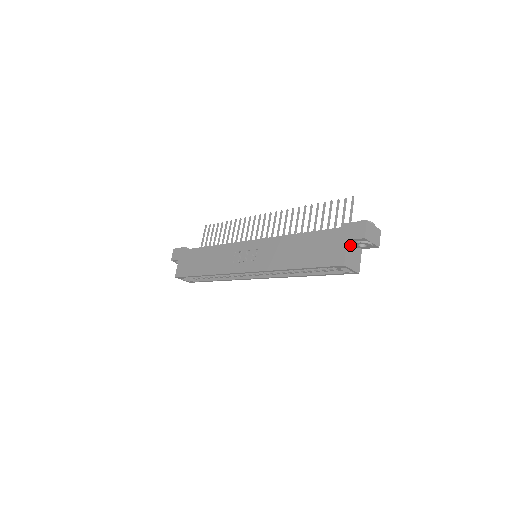
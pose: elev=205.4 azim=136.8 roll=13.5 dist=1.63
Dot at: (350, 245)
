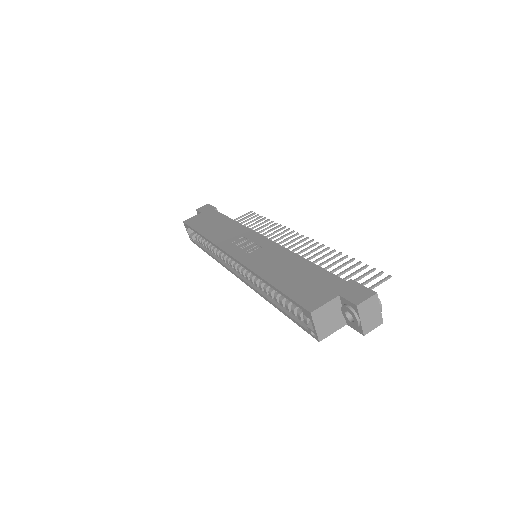
Dot at: (338, 304)
